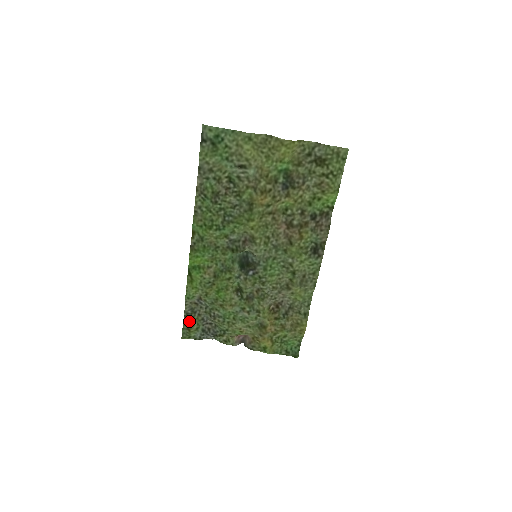
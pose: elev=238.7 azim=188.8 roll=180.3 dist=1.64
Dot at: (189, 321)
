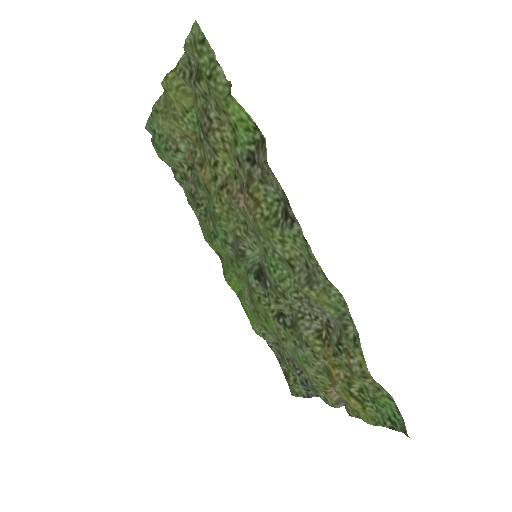
Dot at: (286, 370)
